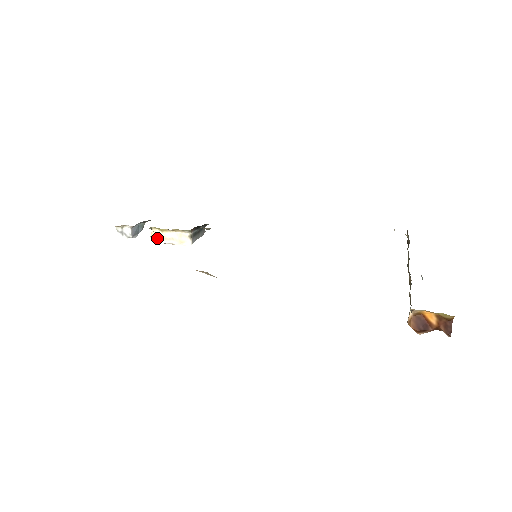
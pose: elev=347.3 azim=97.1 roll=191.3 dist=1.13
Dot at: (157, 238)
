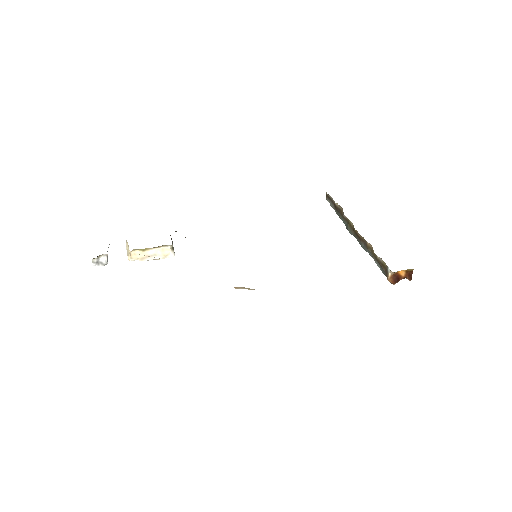
Dot at: (138, 258)
